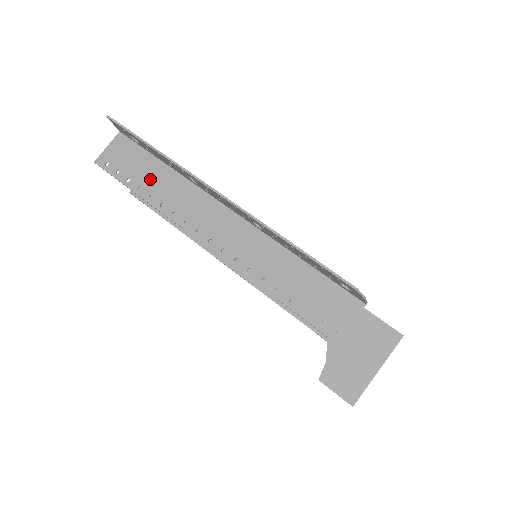
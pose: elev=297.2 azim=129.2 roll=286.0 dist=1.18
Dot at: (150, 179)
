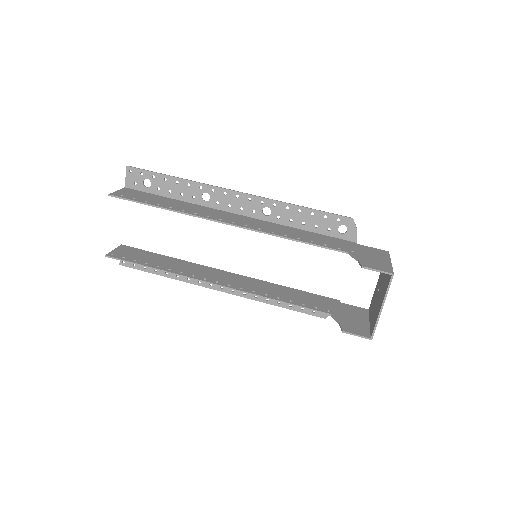
Dot at: (165, 202)
